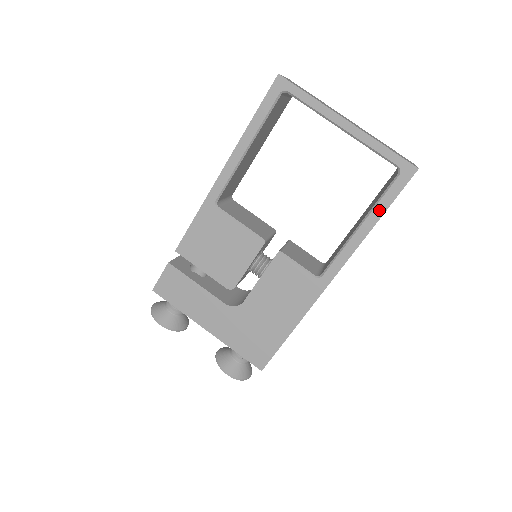
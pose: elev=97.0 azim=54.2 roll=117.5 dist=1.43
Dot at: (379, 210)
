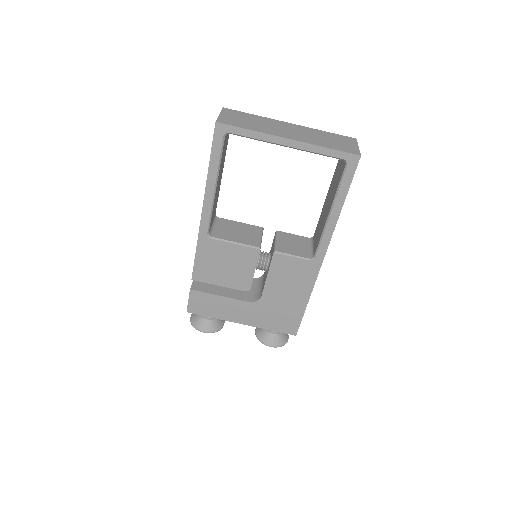
Dot at: (341, 196)
